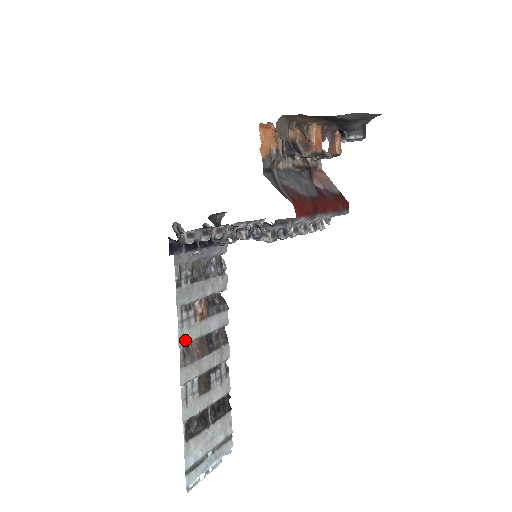
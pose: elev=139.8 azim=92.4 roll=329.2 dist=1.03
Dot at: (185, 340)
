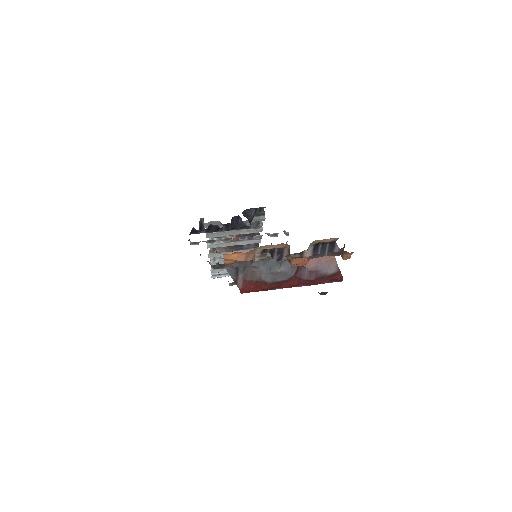
Dot at: (214, 247)
